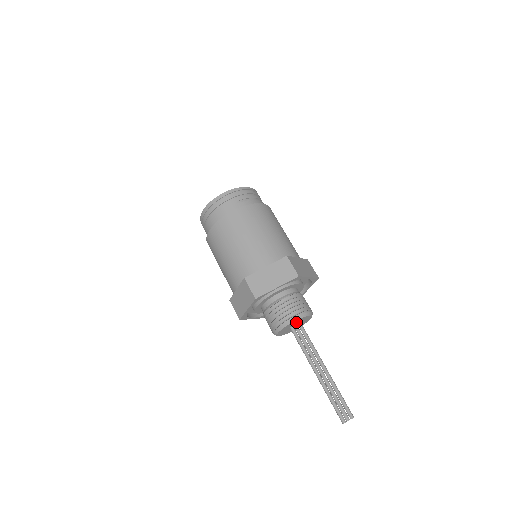
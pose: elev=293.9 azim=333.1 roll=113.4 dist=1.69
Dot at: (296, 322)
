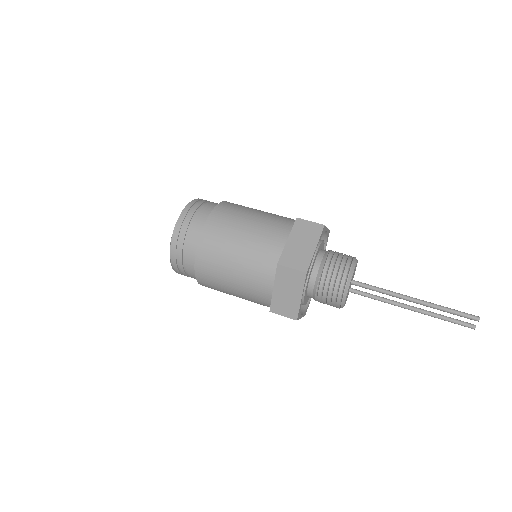
Dot at: occluded
